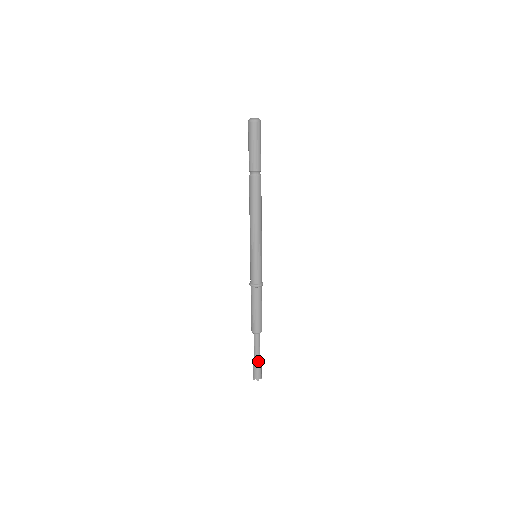
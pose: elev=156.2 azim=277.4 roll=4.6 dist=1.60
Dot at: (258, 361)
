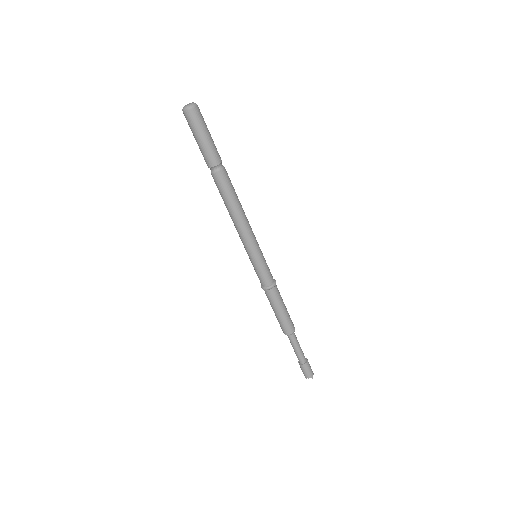
Dot at: (304, 359)
